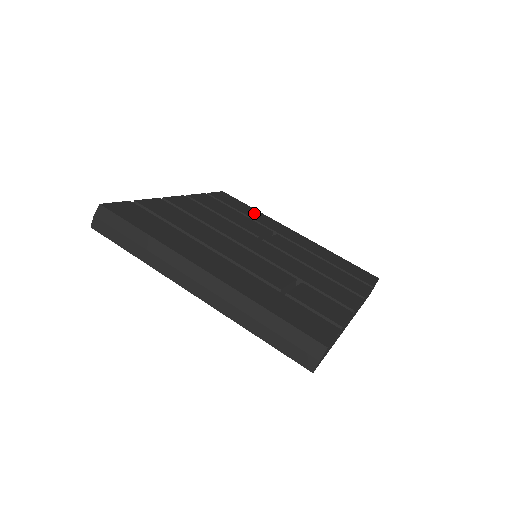
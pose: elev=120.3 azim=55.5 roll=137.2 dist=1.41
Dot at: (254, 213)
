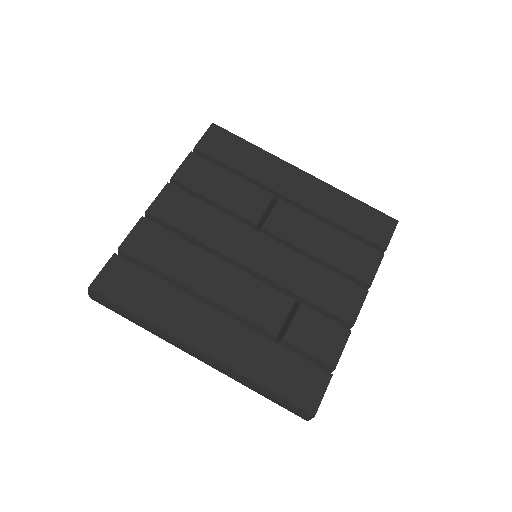
Dot at: (252, 159)
